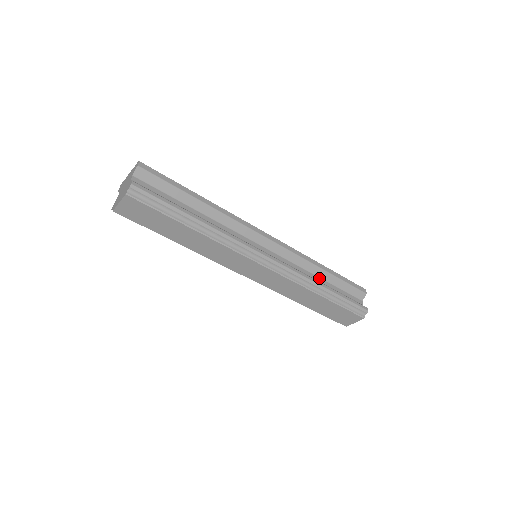
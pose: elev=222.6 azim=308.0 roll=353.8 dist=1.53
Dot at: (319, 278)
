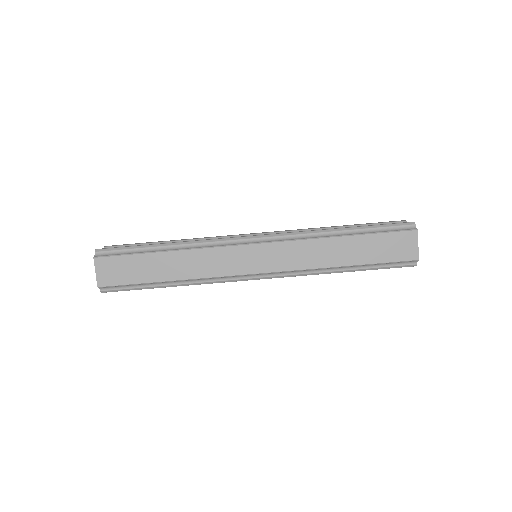
Dot at: occluded
